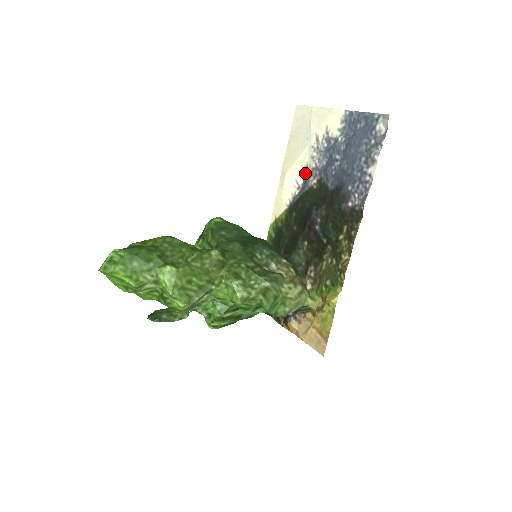
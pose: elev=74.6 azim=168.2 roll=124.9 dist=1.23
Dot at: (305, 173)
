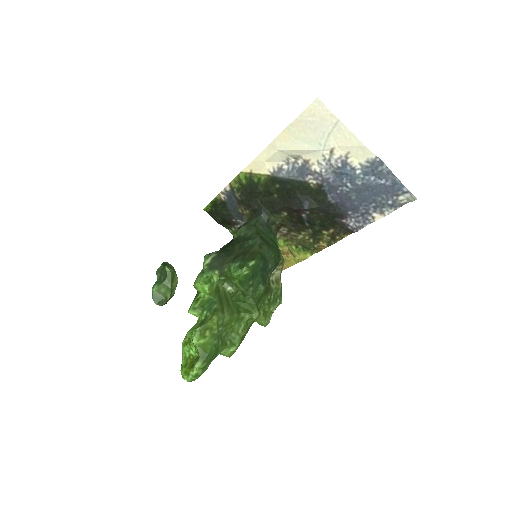
Dot at: (302, 161)
